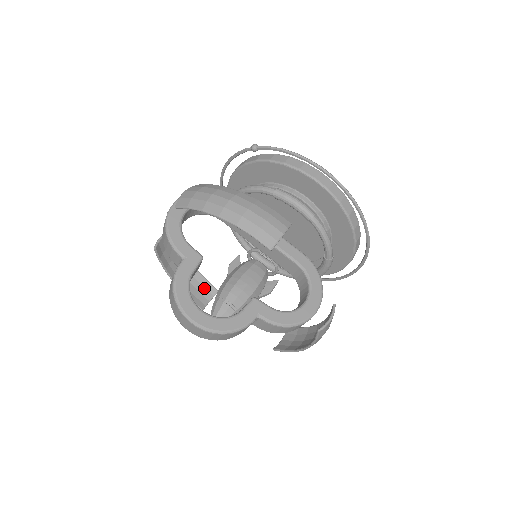
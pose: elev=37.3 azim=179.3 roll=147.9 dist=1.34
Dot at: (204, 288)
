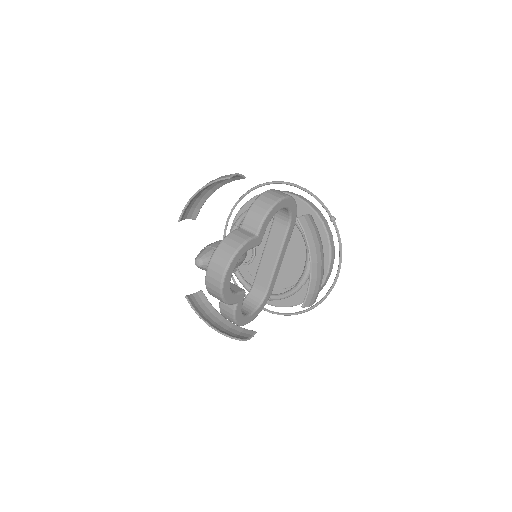
Dot at: (194, 209)
